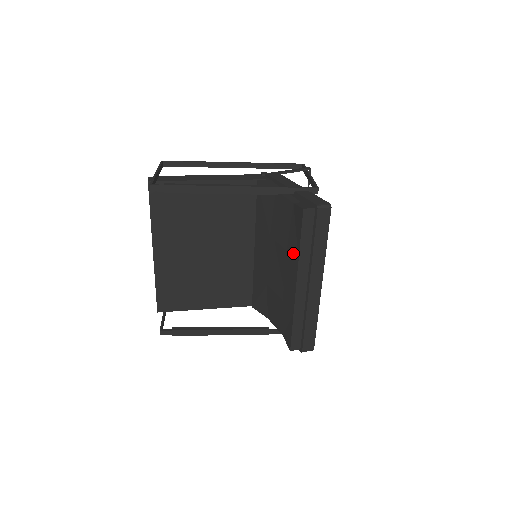
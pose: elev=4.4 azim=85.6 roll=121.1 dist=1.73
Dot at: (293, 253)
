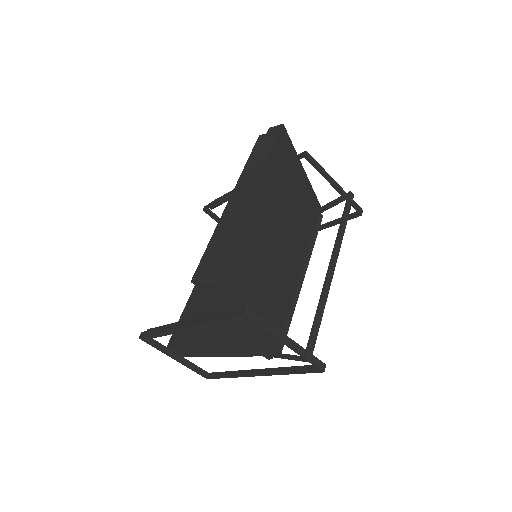
Dot at: occluded
